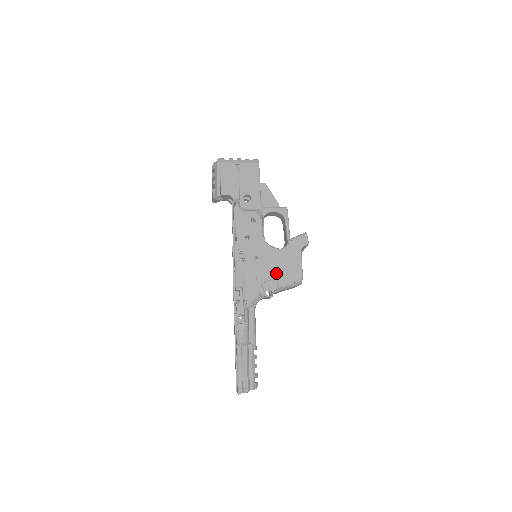
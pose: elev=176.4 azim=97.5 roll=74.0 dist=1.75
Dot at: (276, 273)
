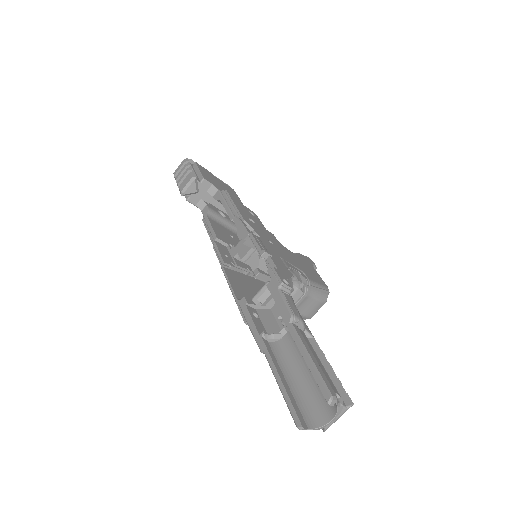
Dot at: (300, 268)
